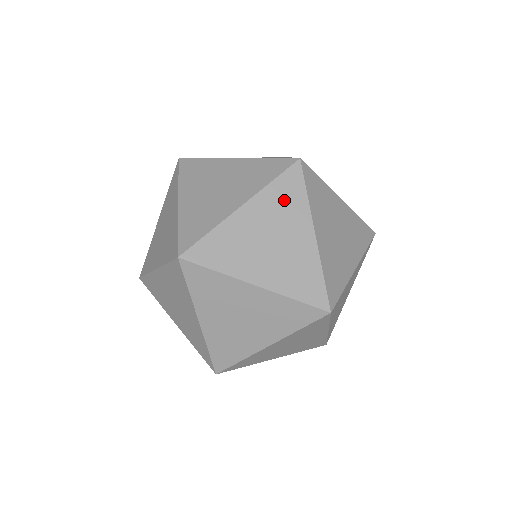
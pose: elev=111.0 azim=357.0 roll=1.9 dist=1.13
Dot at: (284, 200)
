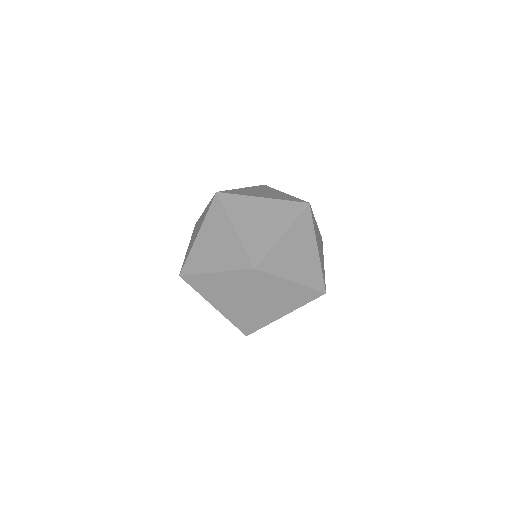
Dot at: occluded
